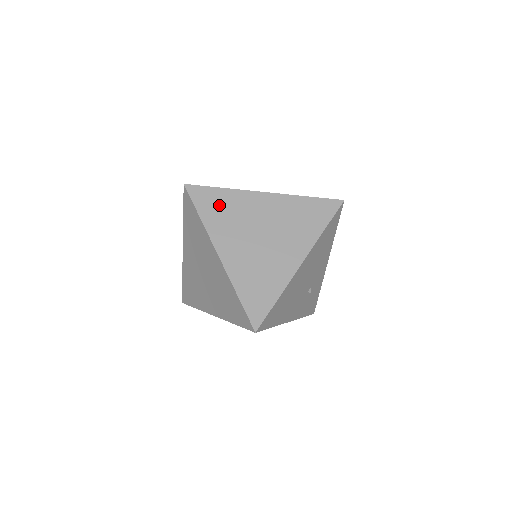
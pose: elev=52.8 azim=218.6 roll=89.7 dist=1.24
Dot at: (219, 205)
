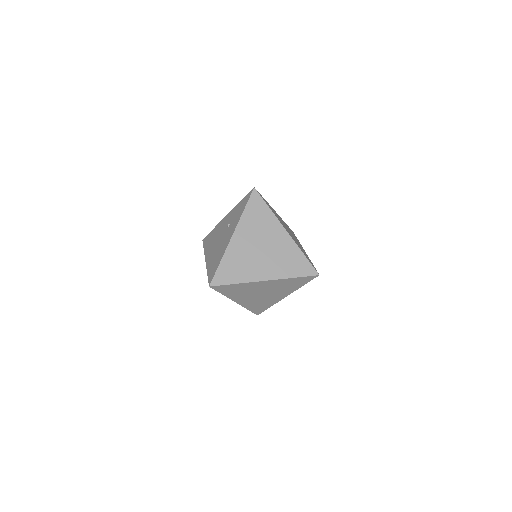
Dot at: (270, 207)
